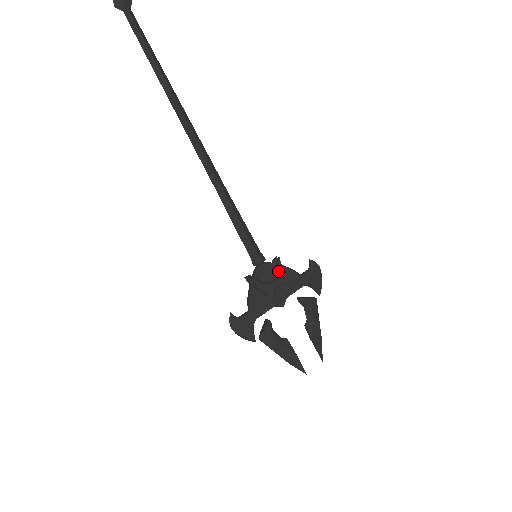
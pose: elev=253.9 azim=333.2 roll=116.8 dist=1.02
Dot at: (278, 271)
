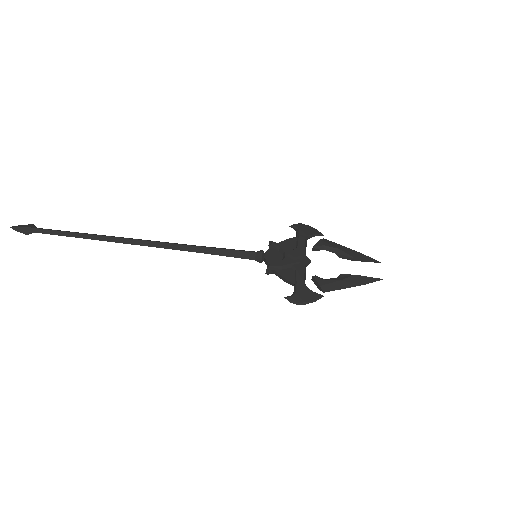
Dot at: (279, 247)
